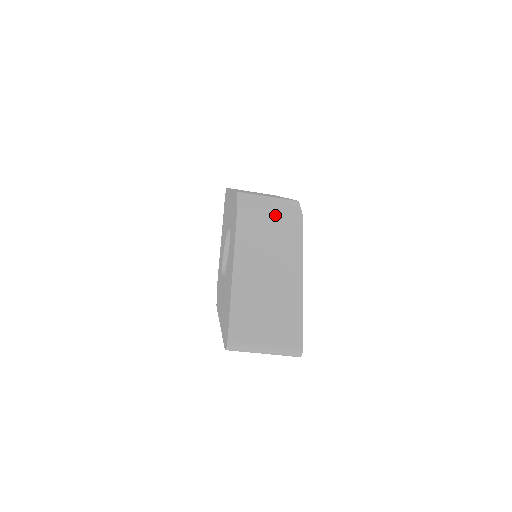
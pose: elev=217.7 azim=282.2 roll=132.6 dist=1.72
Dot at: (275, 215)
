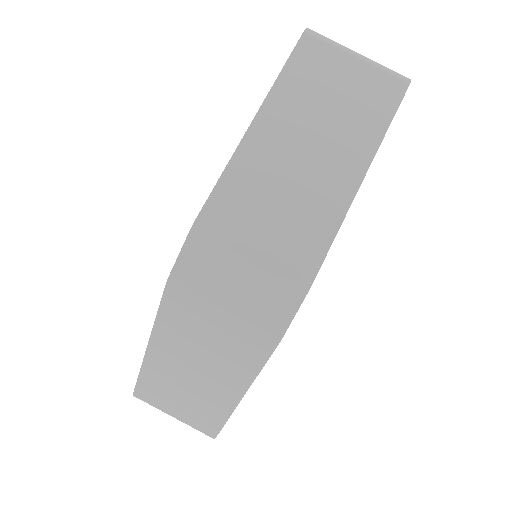
Dot at: occluded
